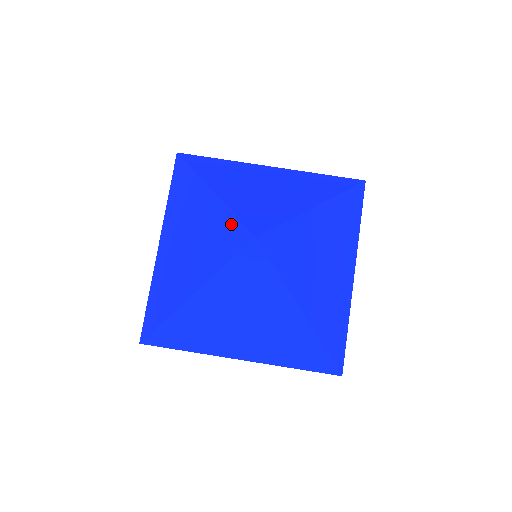
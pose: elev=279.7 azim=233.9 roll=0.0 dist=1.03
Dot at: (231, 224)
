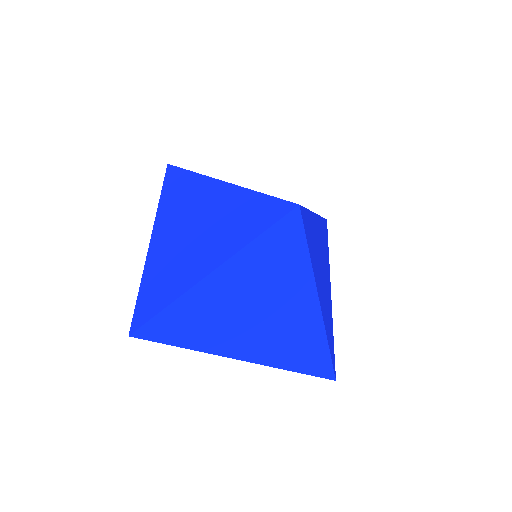
Dot at: (263, 201)
